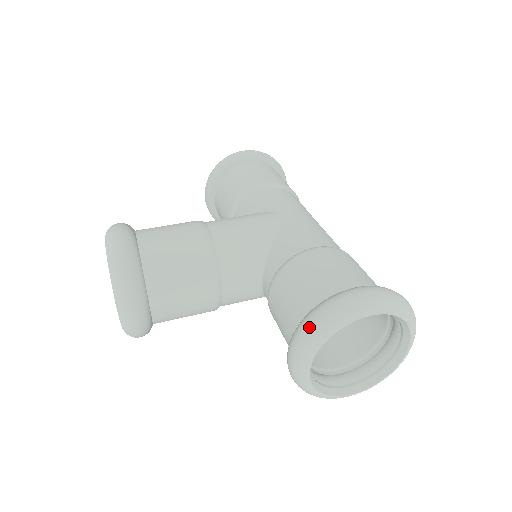
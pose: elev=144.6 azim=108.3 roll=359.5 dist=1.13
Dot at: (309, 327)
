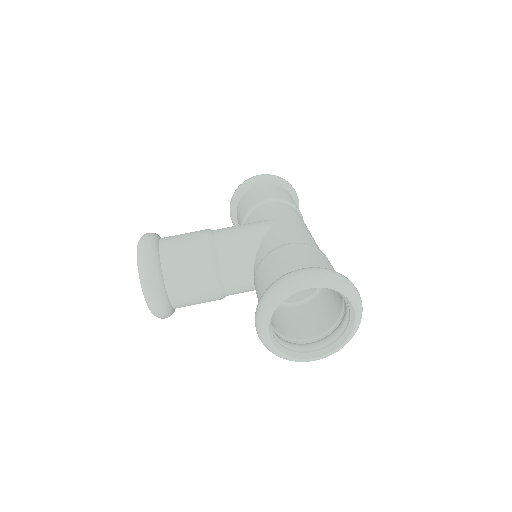
Dot at: (264, 298)
